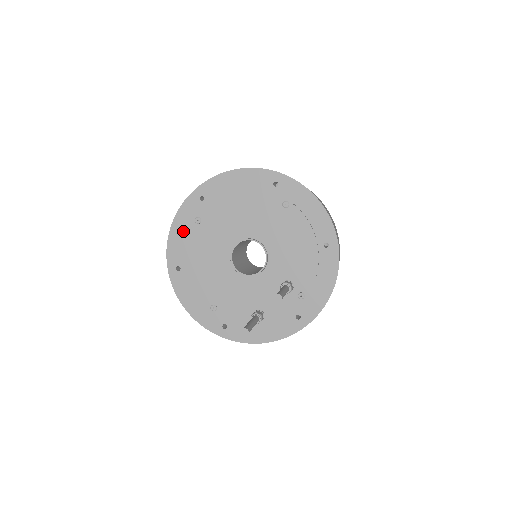
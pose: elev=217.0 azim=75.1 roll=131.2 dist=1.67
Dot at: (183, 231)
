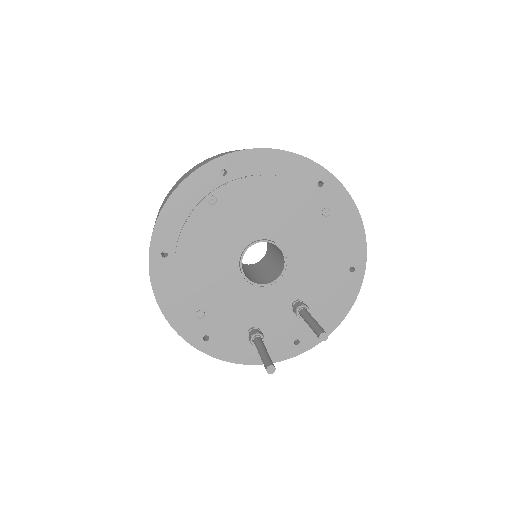
Dot at: (185, 207)
